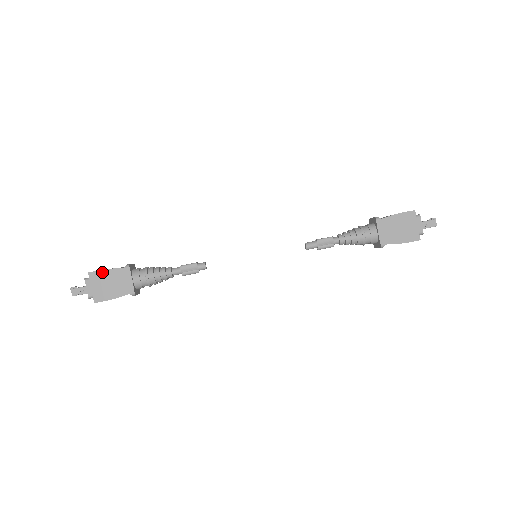
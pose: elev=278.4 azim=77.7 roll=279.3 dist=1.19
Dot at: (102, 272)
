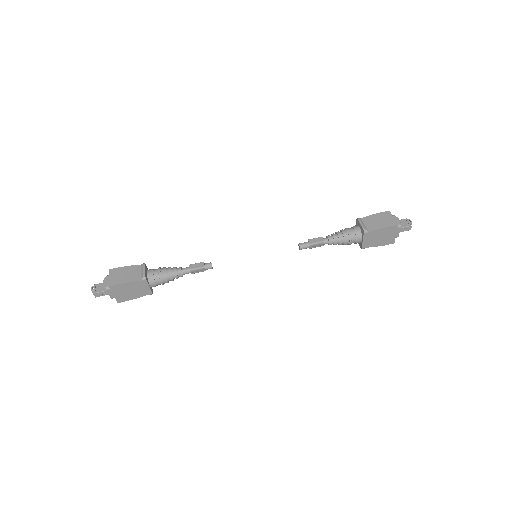
Dot at: (122, 285)
